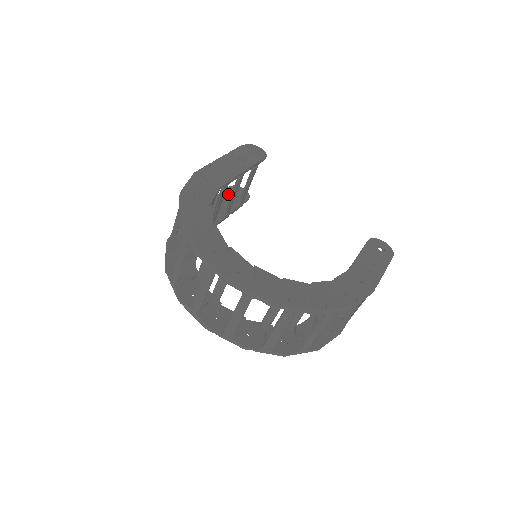
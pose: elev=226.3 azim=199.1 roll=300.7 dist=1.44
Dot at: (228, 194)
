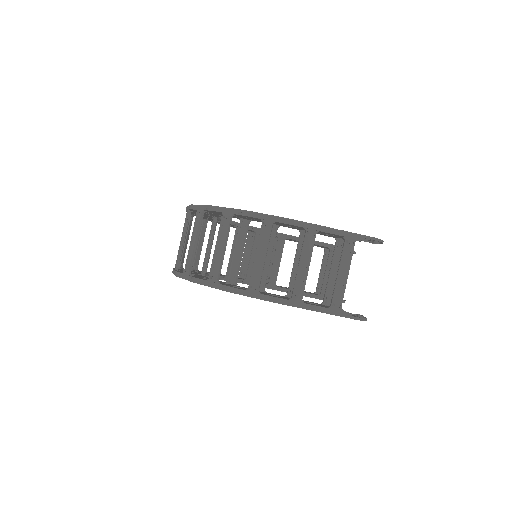
Dot at: occluded
